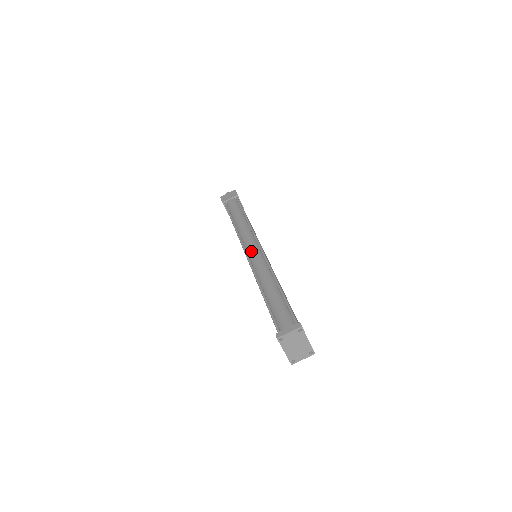
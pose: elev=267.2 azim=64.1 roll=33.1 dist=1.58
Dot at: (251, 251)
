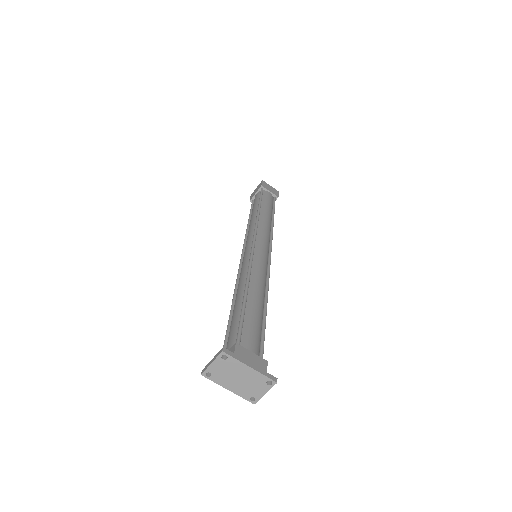
Dot at: (244, 253)
